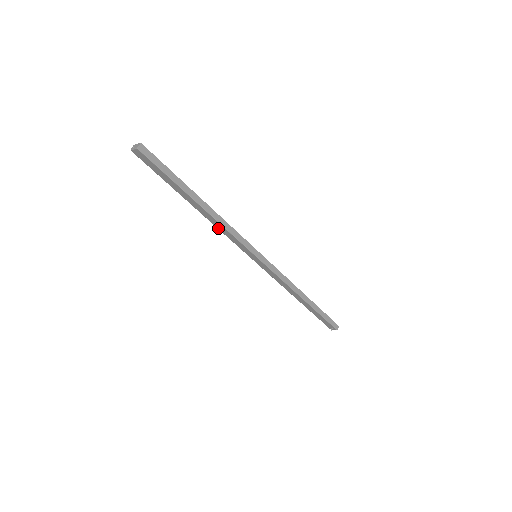
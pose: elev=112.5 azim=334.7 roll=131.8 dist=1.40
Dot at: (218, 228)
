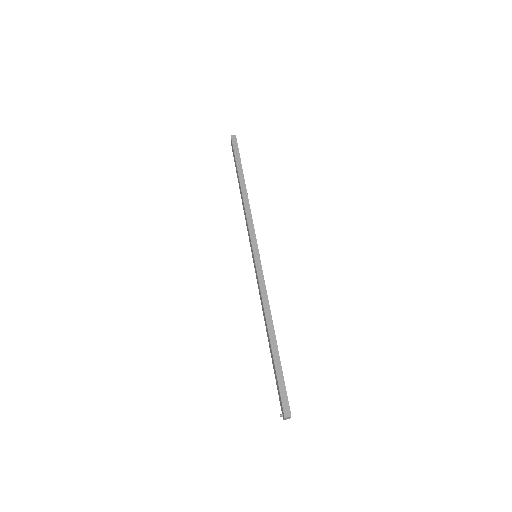
Dot at: occluded
